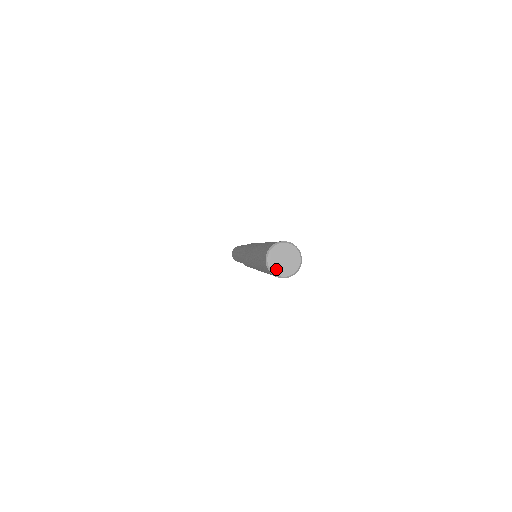
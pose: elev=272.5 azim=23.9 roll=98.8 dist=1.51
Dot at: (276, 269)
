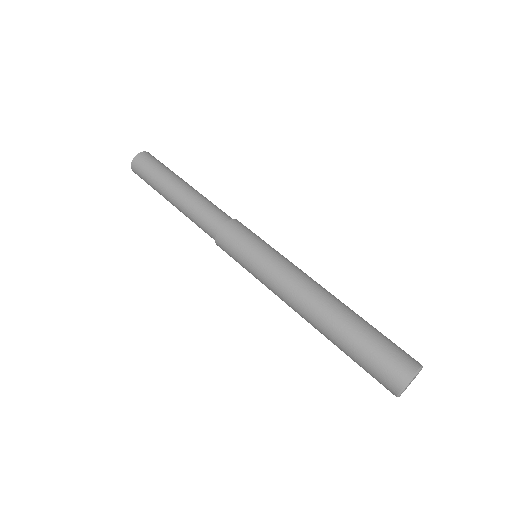
Dot at: occluded
